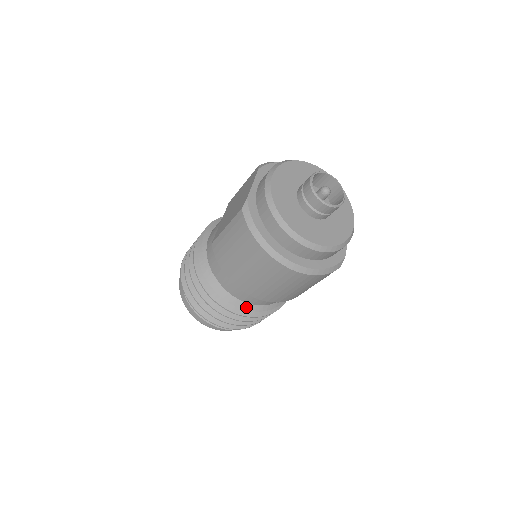
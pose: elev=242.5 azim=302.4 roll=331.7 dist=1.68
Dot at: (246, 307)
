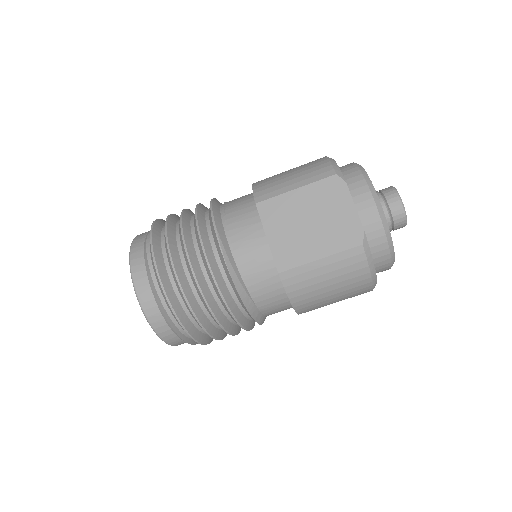
Dot at: occluded
